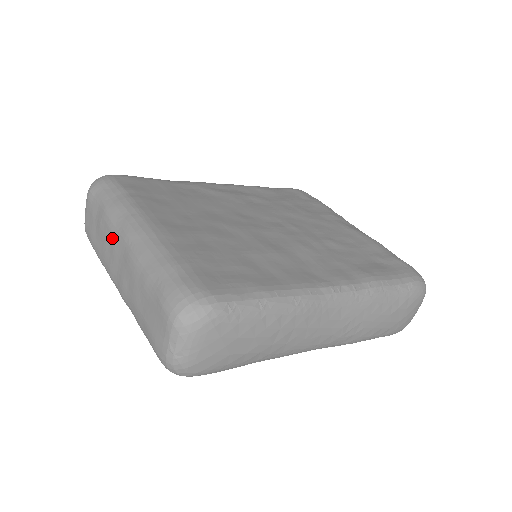
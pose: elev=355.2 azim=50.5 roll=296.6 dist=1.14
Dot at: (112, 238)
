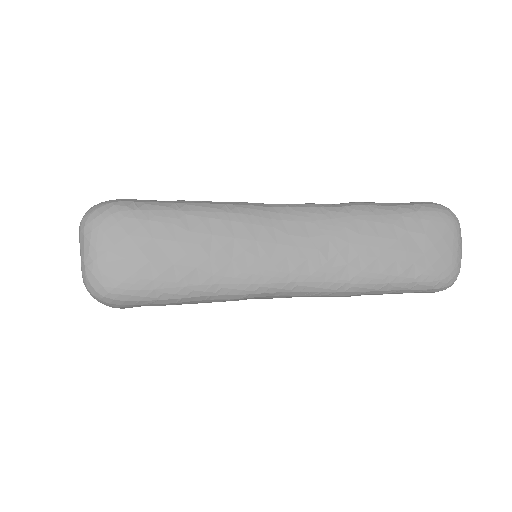
Dot at: occluded
